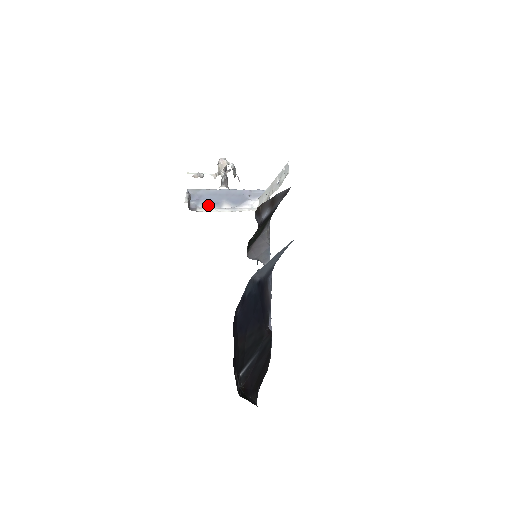
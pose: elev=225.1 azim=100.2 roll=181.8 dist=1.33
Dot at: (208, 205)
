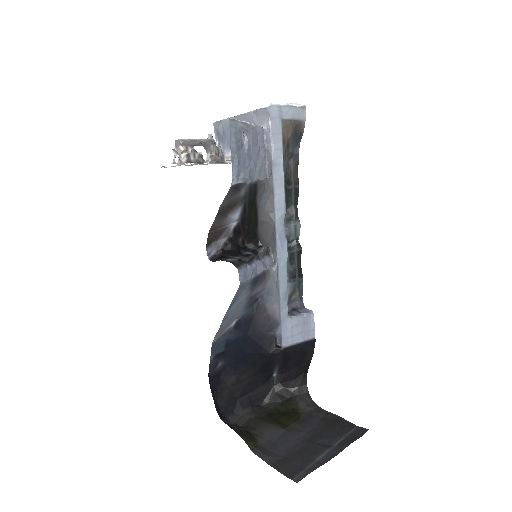
Dot at: occluded
